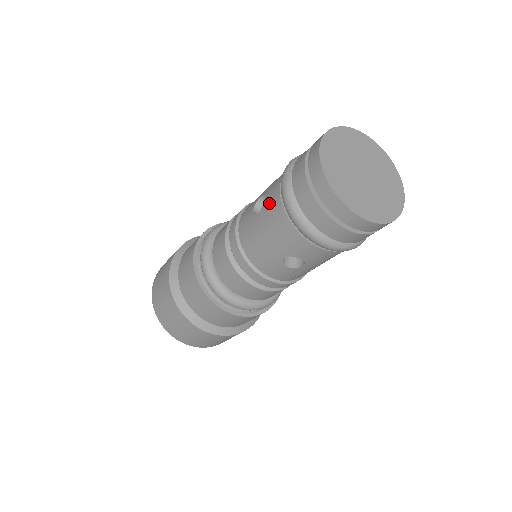
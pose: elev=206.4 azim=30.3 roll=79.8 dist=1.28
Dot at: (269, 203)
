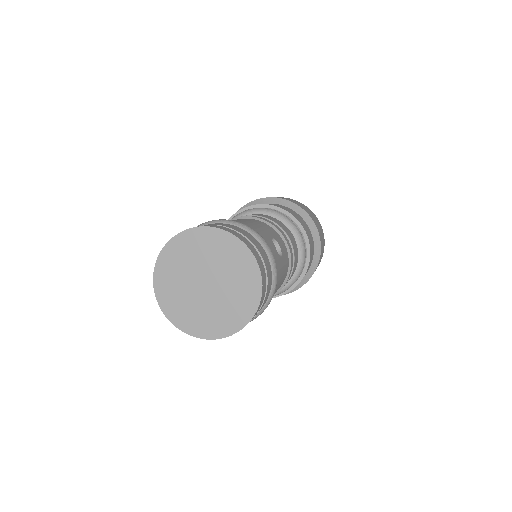
Dot at: occluded
